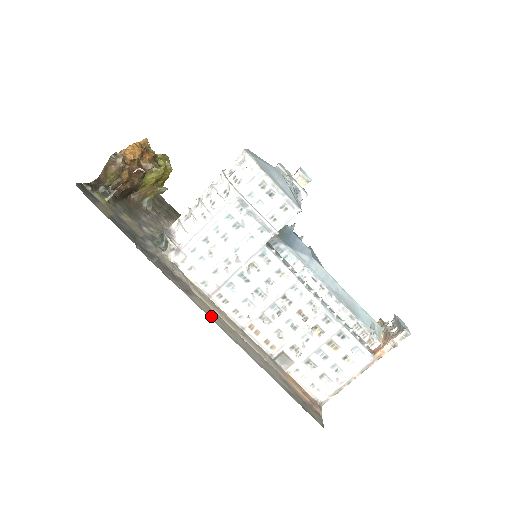
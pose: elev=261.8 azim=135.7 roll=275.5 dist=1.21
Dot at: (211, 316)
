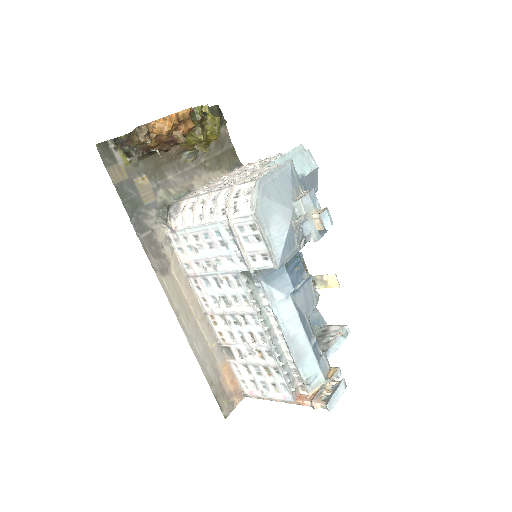
Dot at: (173, 299)
